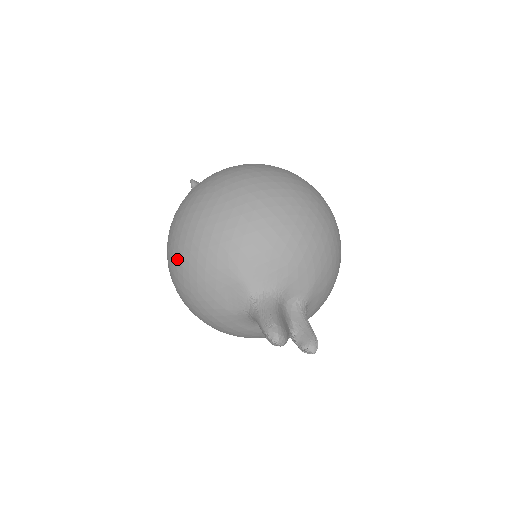
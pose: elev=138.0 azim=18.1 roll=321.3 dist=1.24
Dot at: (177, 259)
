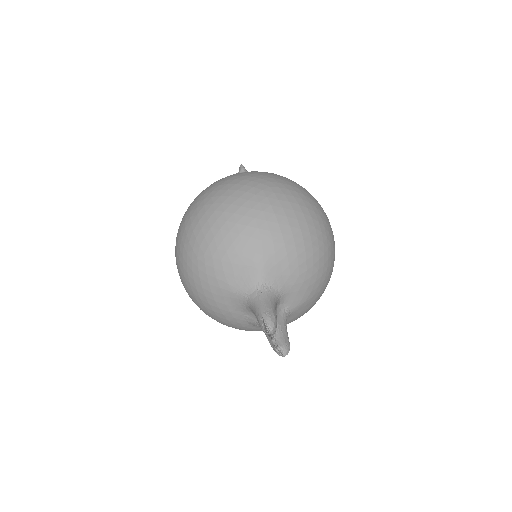
Dot at: (208, 220)
